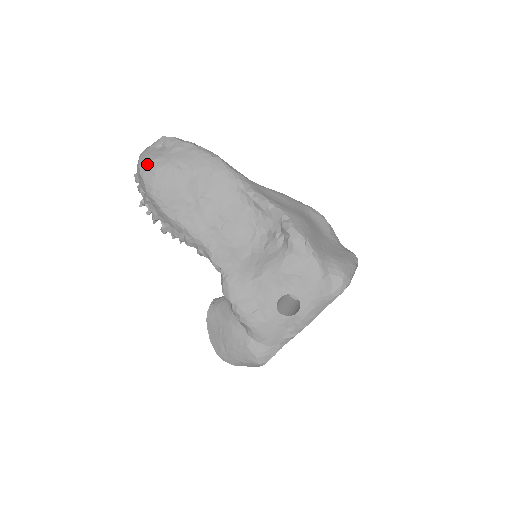
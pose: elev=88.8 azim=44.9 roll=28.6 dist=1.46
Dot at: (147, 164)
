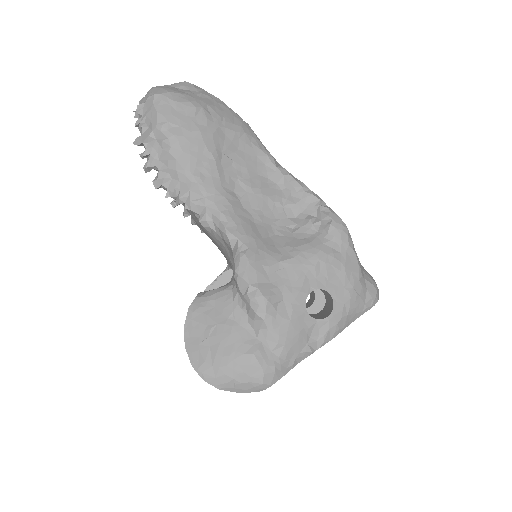
Dot at: (167, 94)
